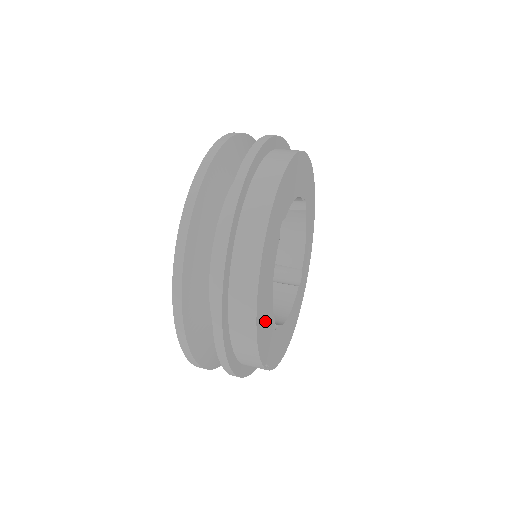
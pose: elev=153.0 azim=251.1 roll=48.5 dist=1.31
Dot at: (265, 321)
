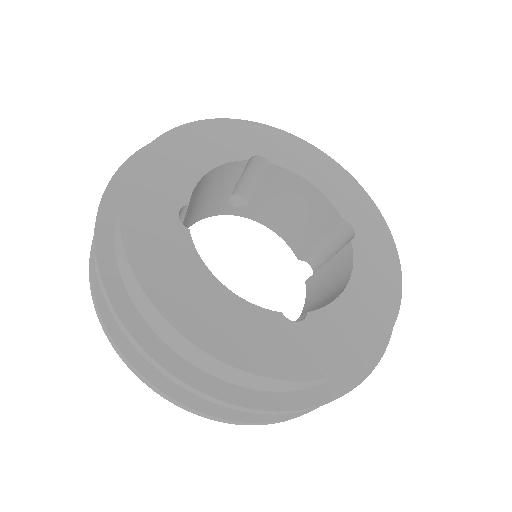
Dot at: (234, 328)
